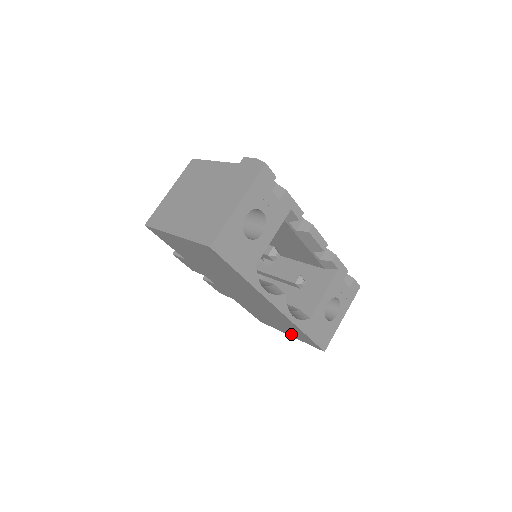
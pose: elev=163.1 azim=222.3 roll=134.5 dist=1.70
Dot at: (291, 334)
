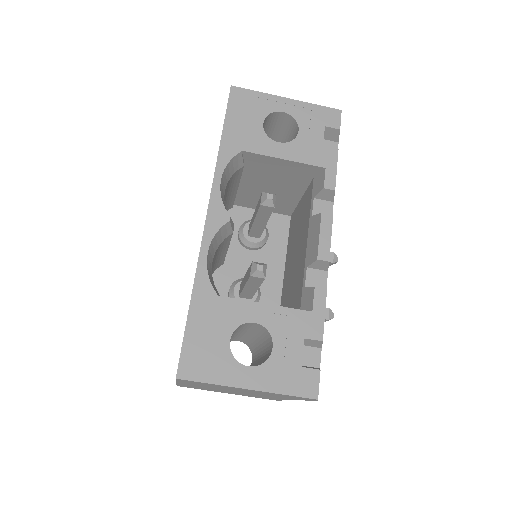
Dot at: occluded
